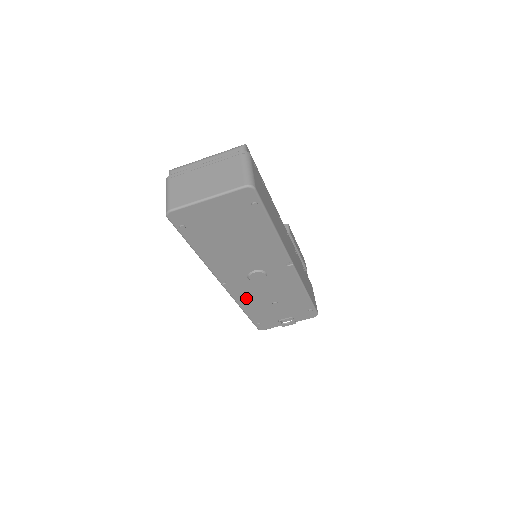
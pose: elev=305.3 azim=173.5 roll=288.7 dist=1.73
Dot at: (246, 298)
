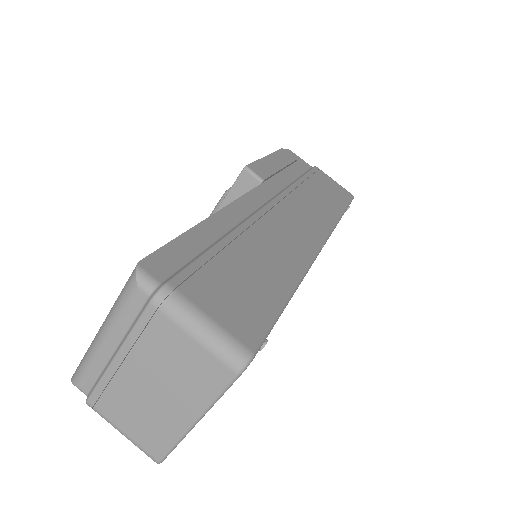
Dot at: occluded
